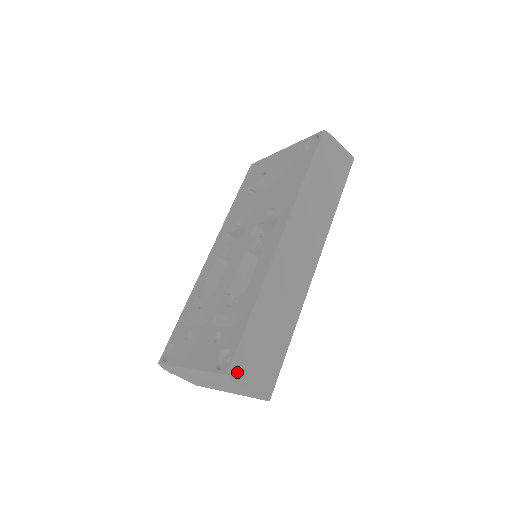
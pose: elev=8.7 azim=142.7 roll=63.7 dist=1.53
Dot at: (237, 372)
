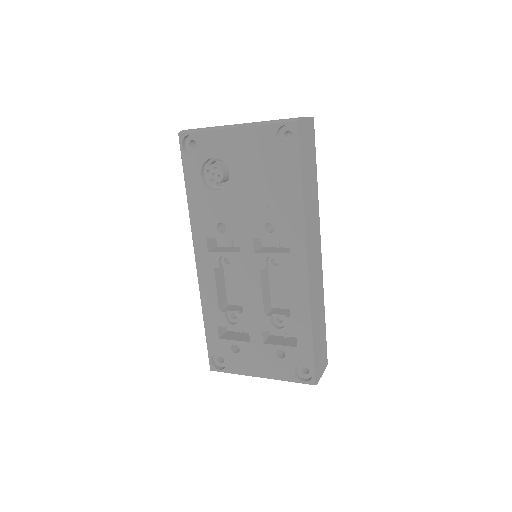
Dot at: (317, 376)
